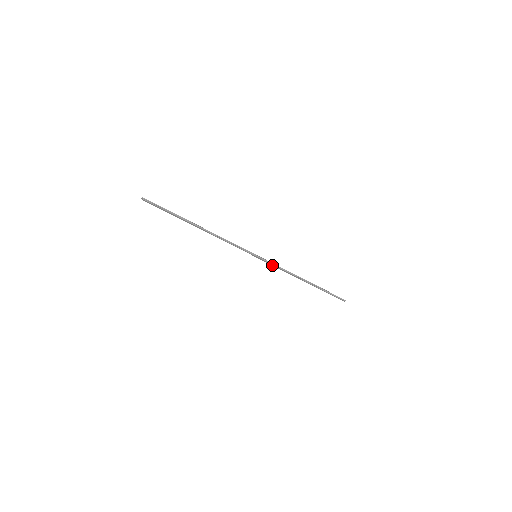
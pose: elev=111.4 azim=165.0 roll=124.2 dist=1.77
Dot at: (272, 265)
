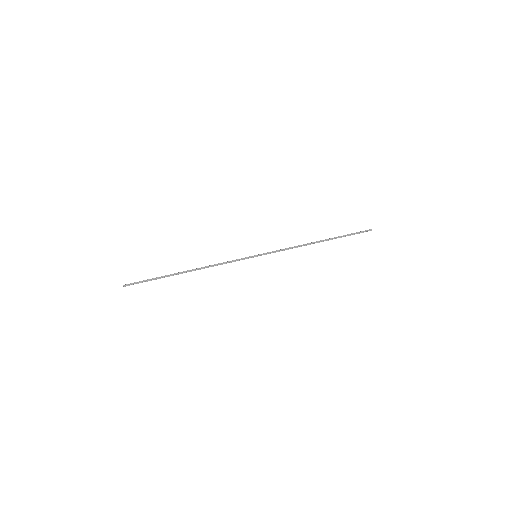
Dot at: occluded
